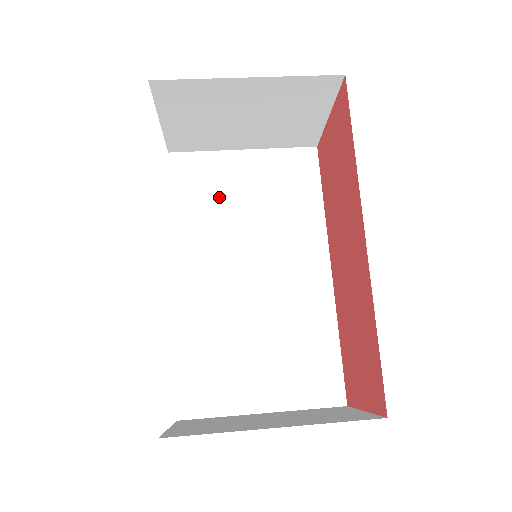
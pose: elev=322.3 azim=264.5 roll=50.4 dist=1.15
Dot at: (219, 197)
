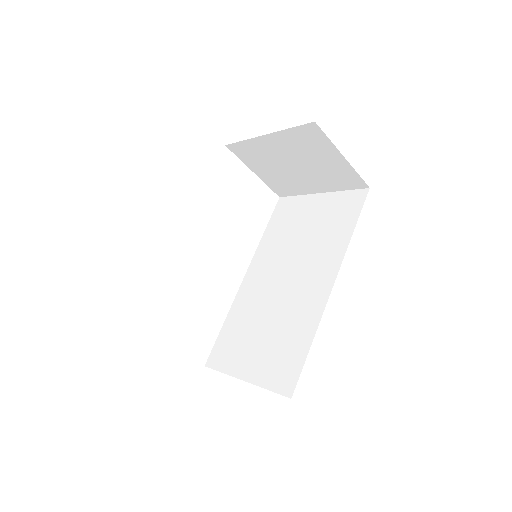
Dot at: (291, 226)
